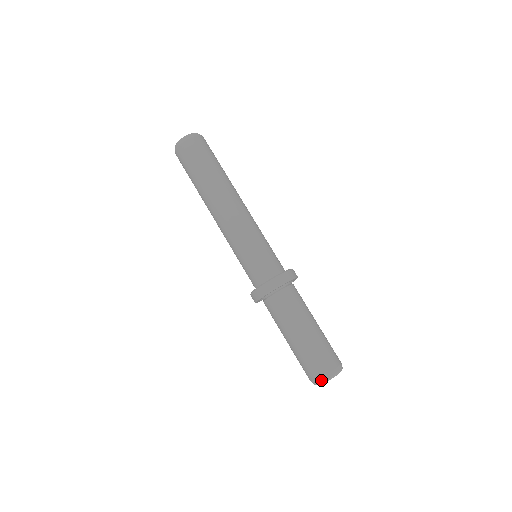
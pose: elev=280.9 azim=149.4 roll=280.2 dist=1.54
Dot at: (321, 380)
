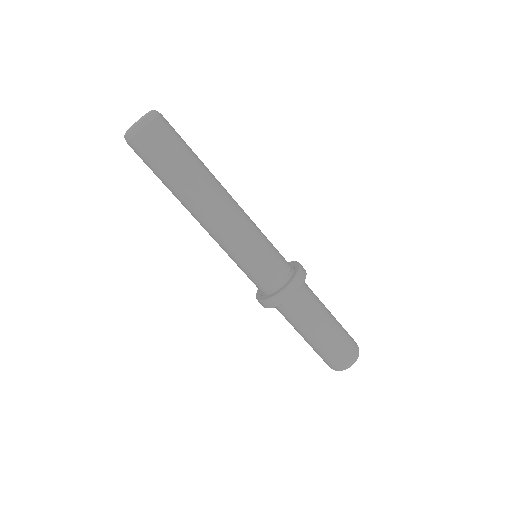
Dot at: (340, 370)
